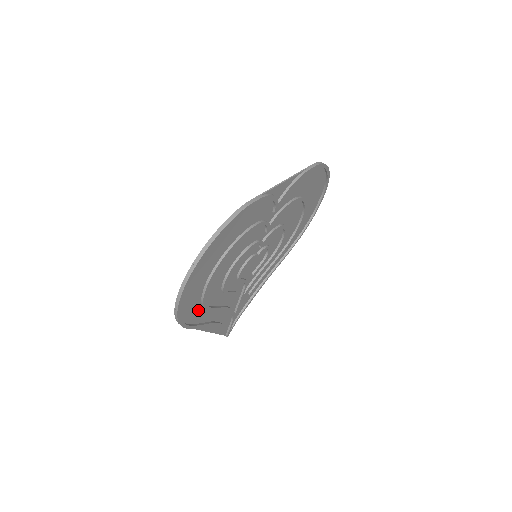
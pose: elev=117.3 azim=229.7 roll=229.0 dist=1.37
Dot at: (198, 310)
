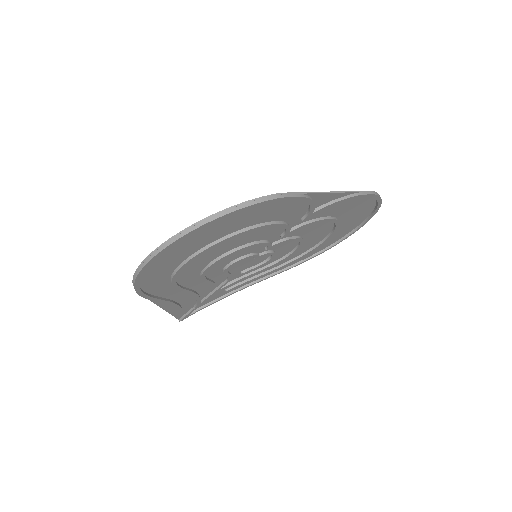
Dot at: (163, 282)
